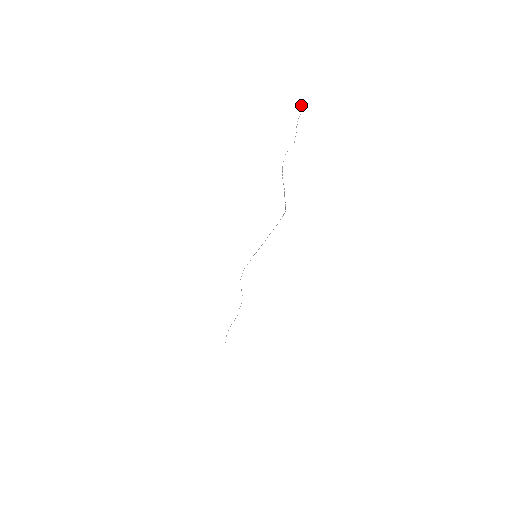
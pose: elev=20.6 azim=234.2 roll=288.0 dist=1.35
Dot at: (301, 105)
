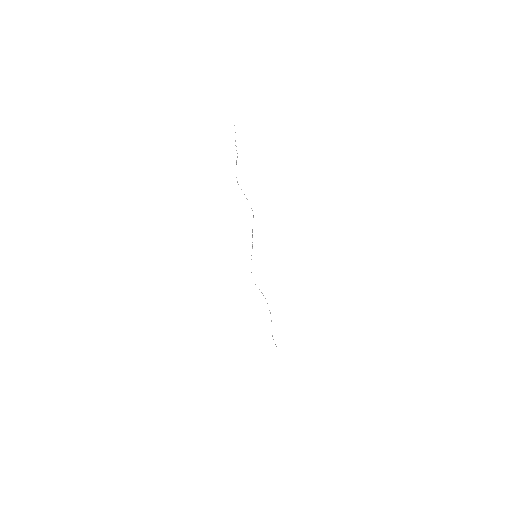
Dot at: occluded
